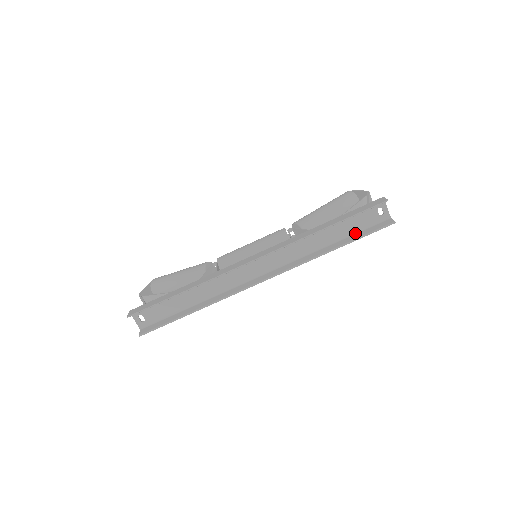
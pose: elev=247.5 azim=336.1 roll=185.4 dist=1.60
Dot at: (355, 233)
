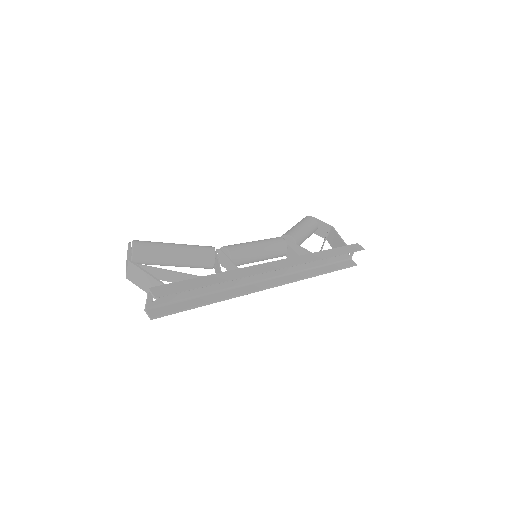
Dot at: (332, 263)
